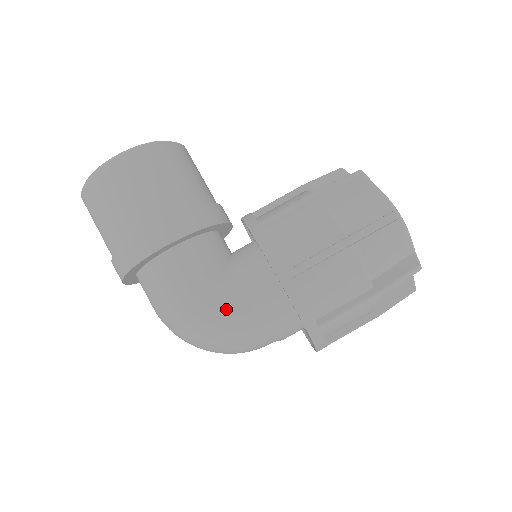
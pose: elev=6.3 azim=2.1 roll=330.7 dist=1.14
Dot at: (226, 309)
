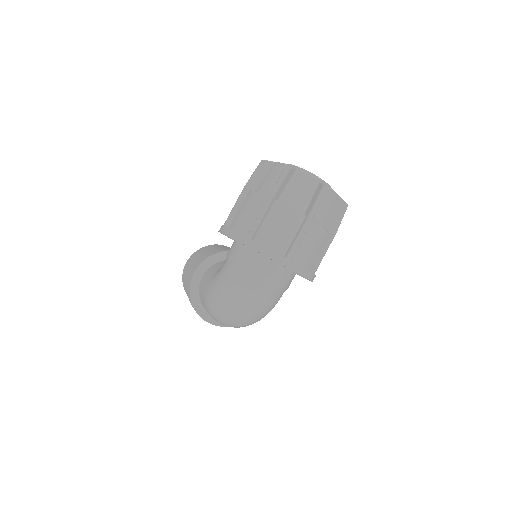
Dot at: (219, 275)
